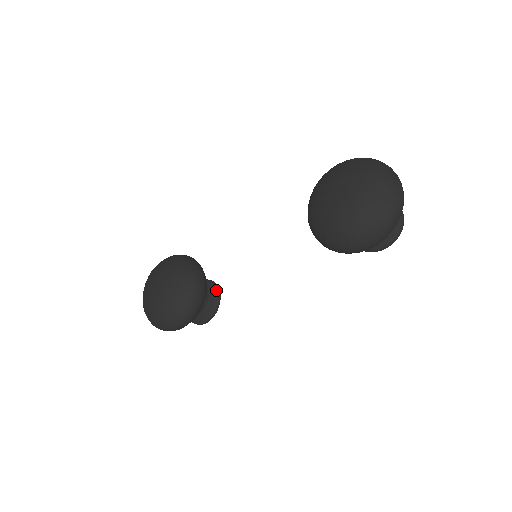
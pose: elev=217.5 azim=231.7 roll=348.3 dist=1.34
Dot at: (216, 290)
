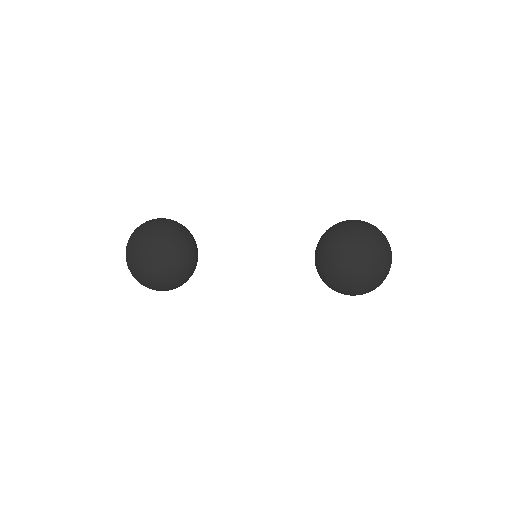
Dot at: occluded
